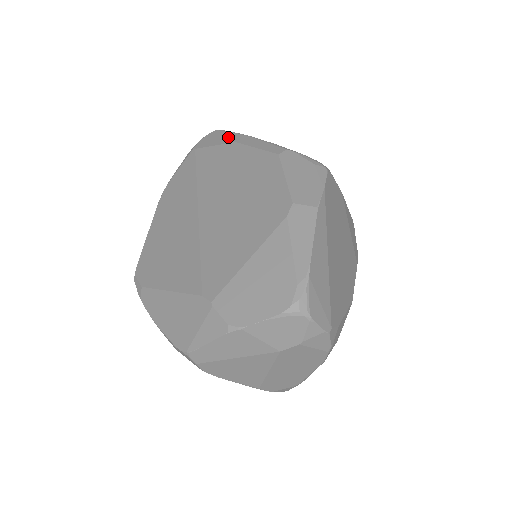
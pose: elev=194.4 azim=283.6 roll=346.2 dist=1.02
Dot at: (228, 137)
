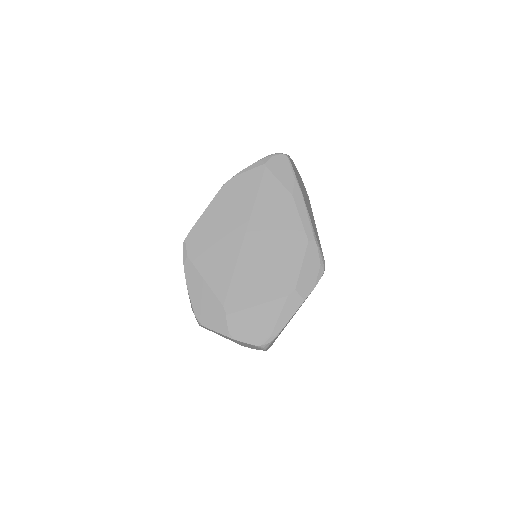
Dot at: (290, 181)
